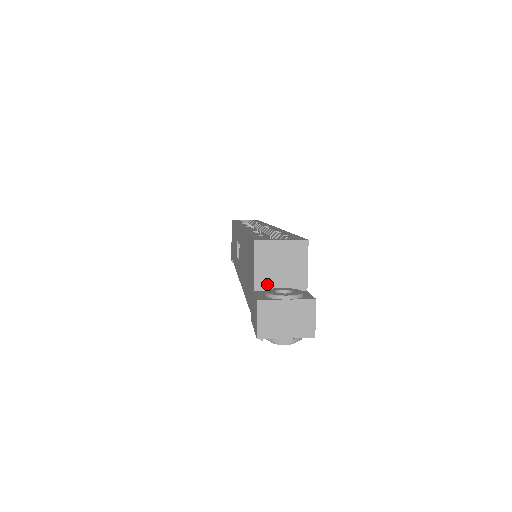
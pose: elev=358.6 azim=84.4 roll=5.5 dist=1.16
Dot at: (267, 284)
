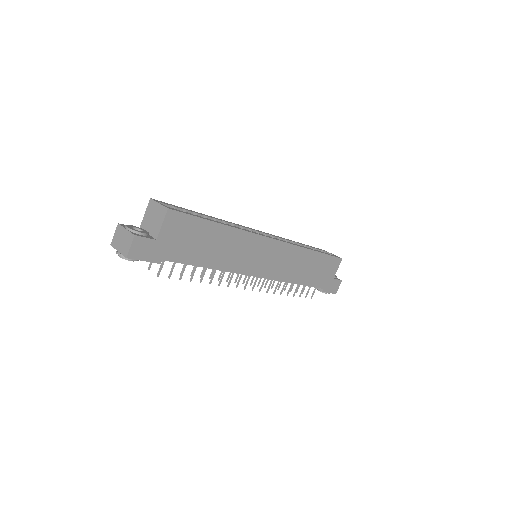
Dot at: (145, 227)
